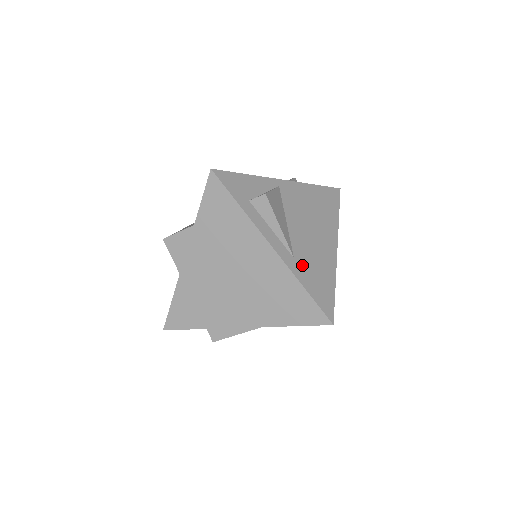
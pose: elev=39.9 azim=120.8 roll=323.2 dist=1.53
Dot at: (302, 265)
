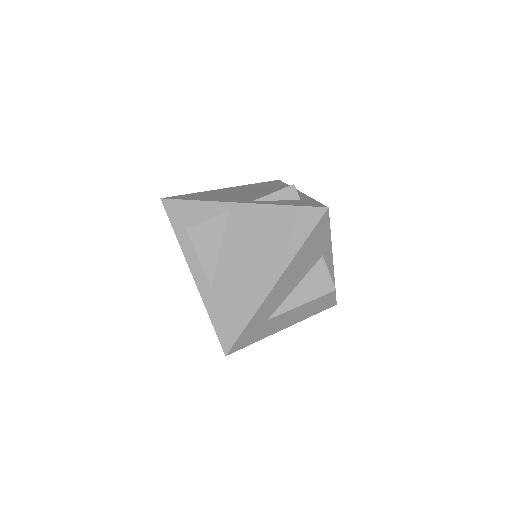
Dot at: (217, 295)
